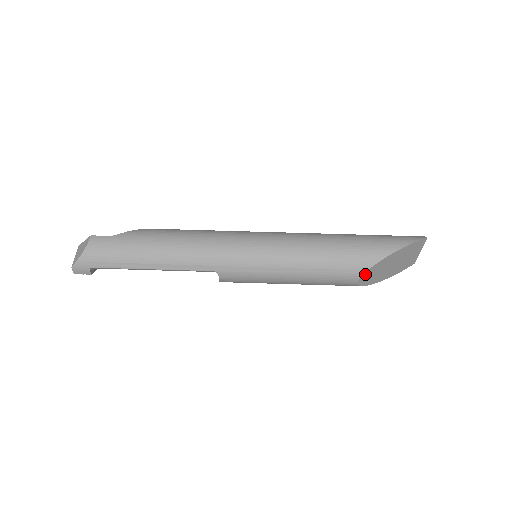
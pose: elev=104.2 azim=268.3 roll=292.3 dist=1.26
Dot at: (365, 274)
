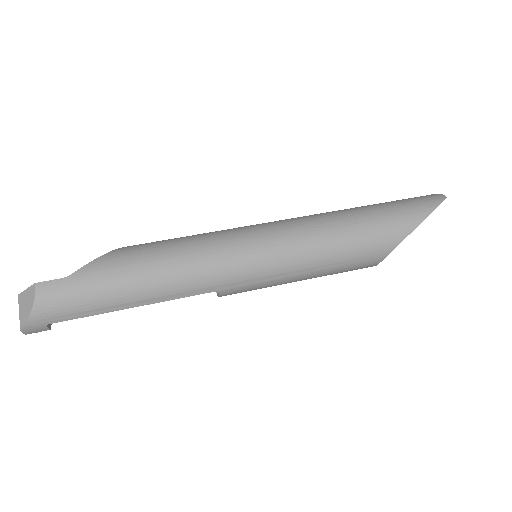
Dot at: (387, 255)
